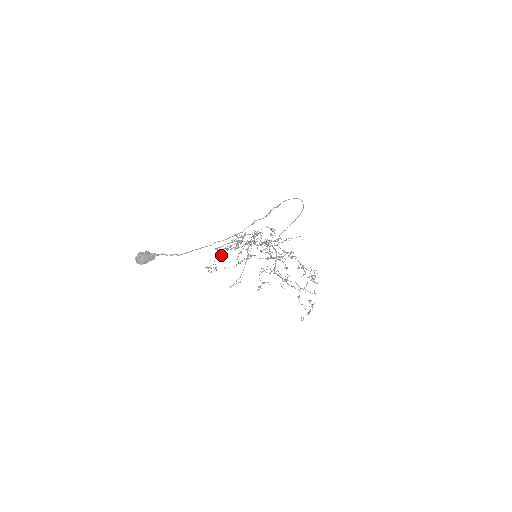
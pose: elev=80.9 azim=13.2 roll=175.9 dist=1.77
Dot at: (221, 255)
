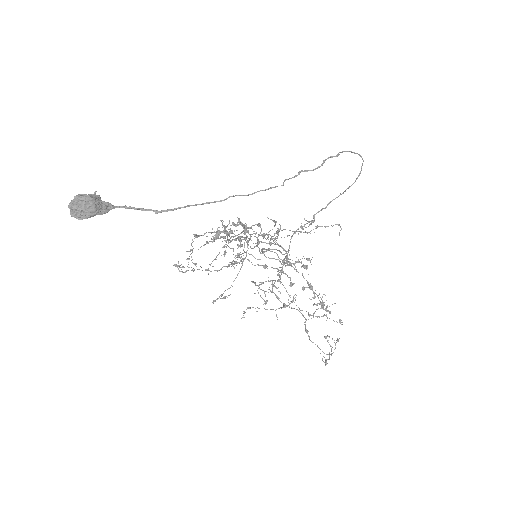
Dot at: occluded
